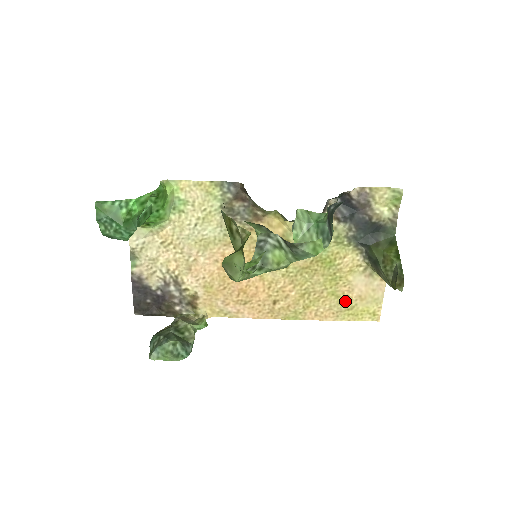
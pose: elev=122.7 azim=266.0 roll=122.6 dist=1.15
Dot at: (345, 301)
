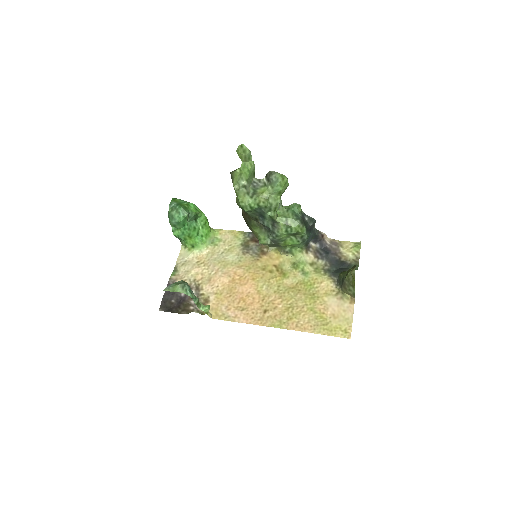
Dot at: (321, 317)
